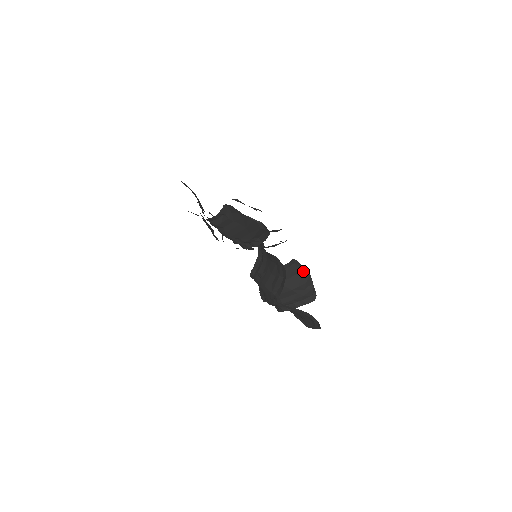
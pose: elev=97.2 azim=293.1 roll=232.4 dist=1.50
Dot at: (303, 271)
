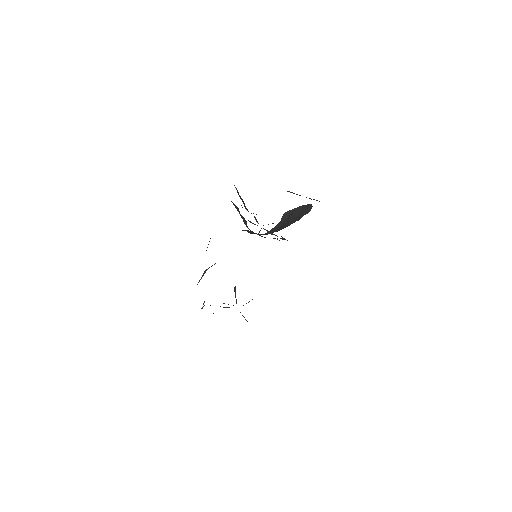
Dot at: (294, 210)
